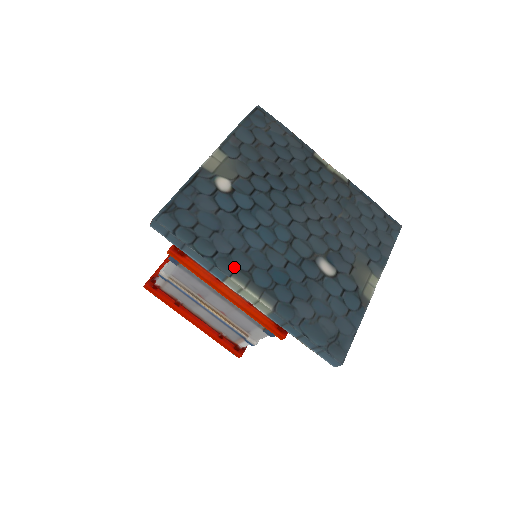
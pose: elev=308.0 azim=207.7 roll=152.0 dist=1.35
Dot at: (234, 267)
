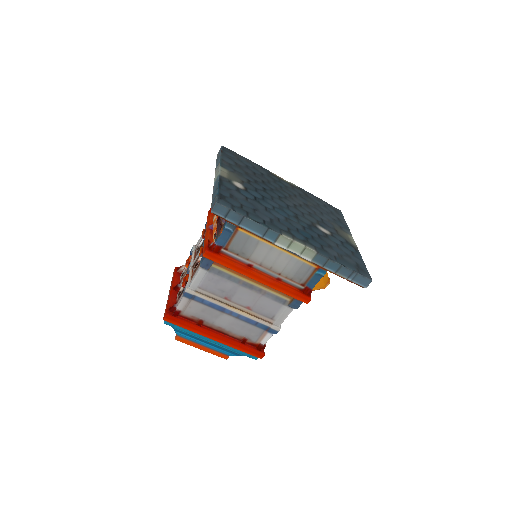
Dot at: (279, 229)
